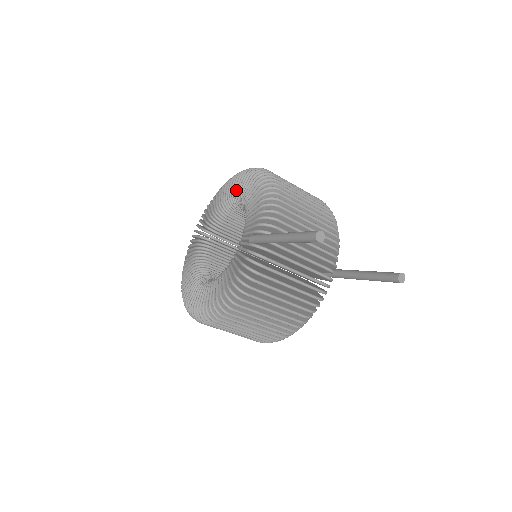
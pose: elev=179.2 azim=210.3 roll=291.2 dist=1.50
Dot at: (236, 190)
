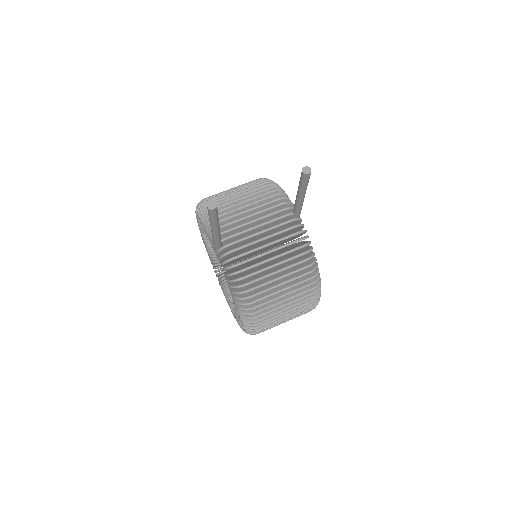
Dot at: (201, 231)
